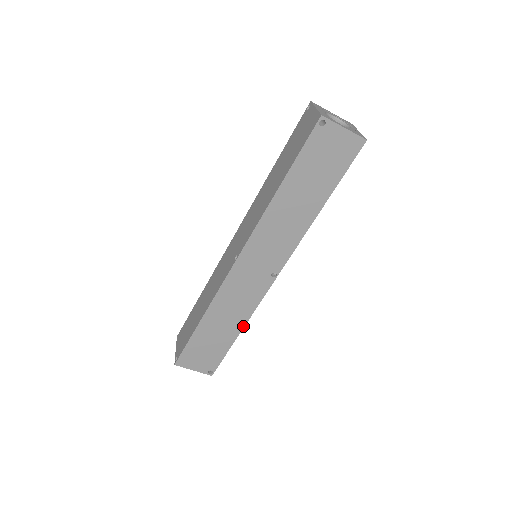
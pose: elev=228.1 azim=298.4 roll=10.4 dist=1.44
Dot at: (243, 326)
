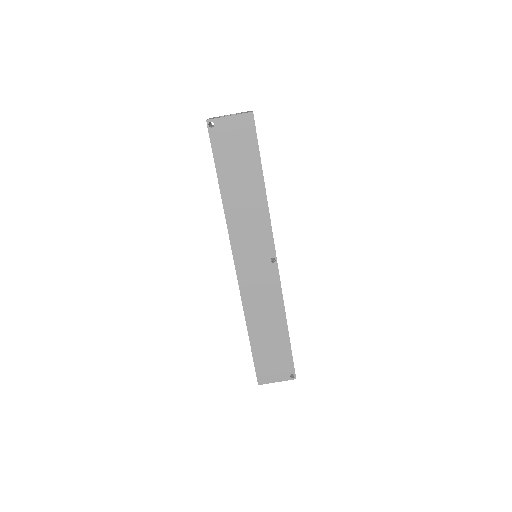
Dot at: (285, 319)
